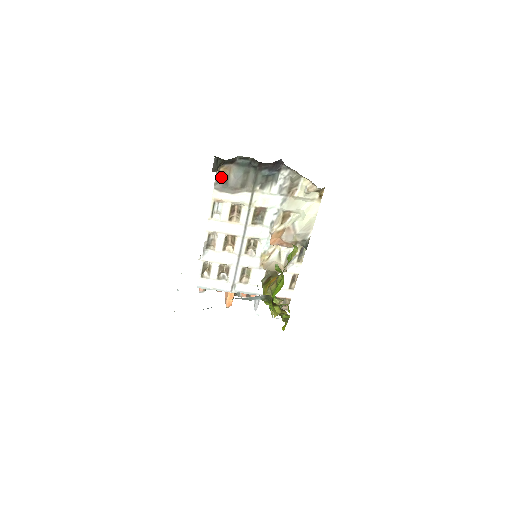
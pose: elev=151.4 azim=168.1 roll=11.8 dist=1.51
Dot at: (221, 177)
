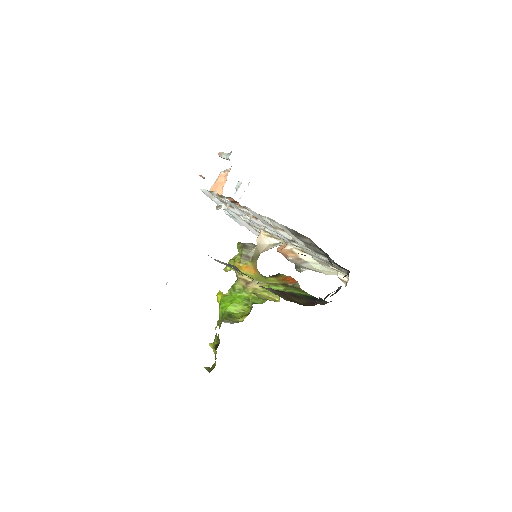
Dot at: (299, 233)
